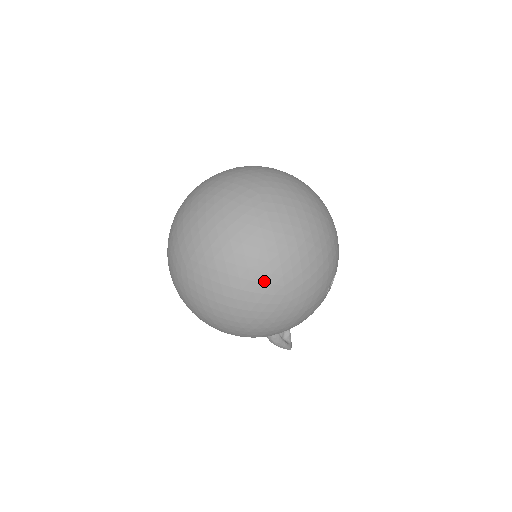
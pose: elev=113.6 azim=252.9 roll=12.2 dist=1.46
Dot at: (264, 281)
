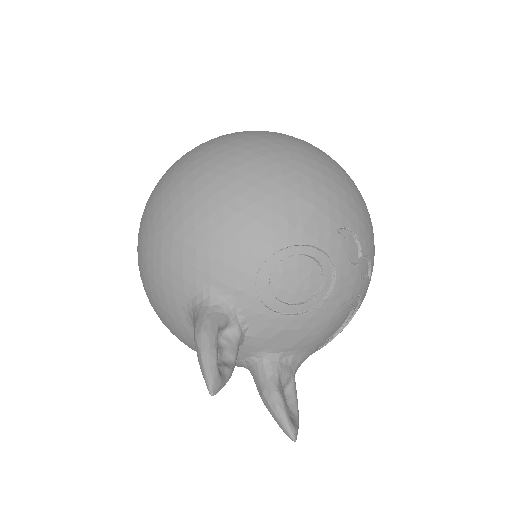
Dot at: (273, 135)
